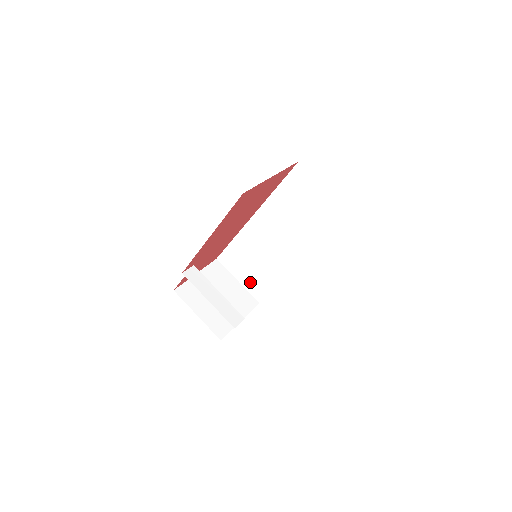
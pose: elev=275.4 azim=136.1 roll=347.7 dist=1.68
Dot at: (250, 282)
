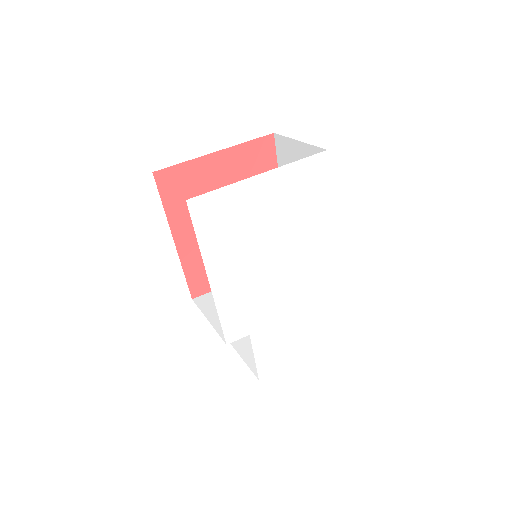
Dot at: occluded
